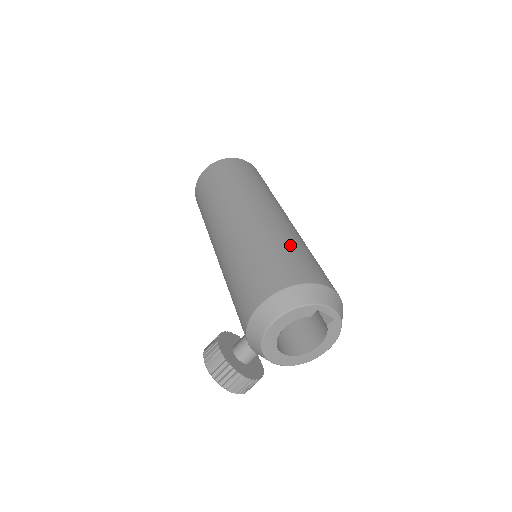
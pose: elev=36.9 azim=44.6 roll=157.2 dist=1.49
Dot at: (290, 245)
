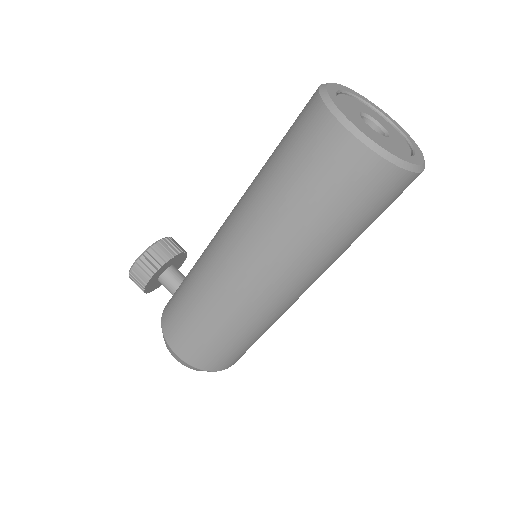
Dot at: (251, 340)
